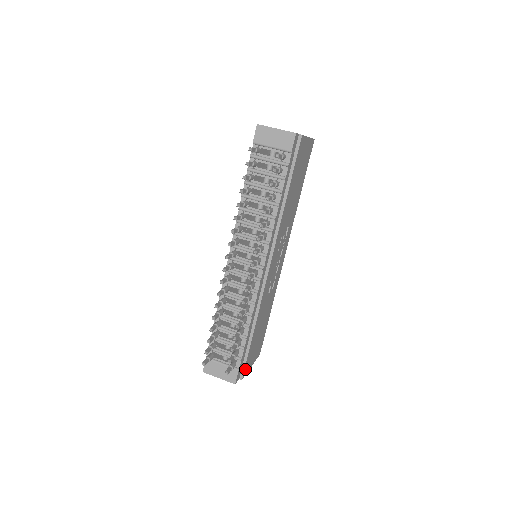
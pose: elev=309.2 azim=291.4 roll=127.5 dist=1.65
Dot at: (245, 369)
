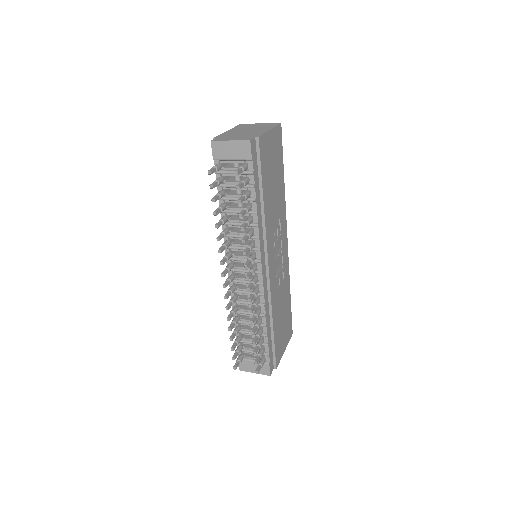
Dot at: (277, 359)
